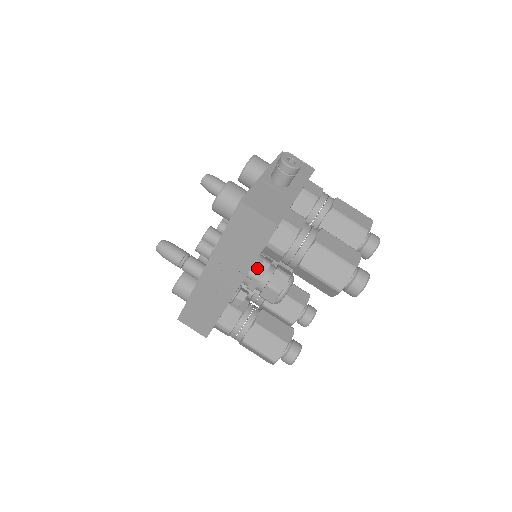
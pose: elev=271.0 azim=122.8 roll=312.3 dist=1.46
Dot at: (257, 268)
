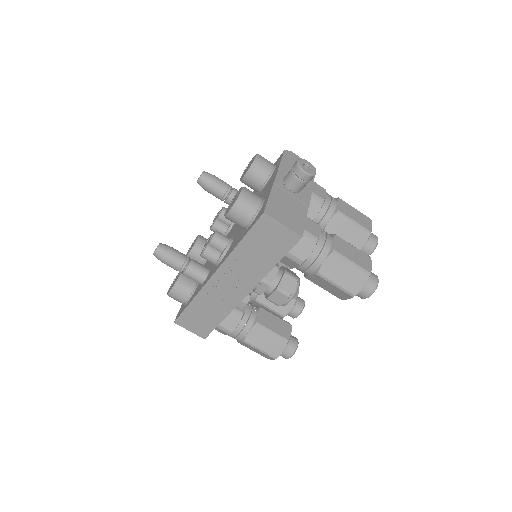
Dot at: occluded
